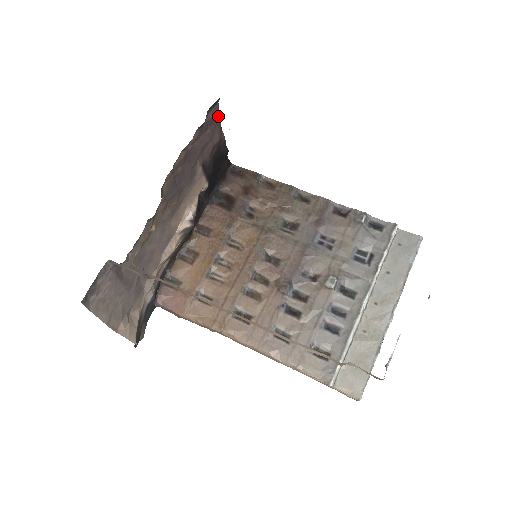
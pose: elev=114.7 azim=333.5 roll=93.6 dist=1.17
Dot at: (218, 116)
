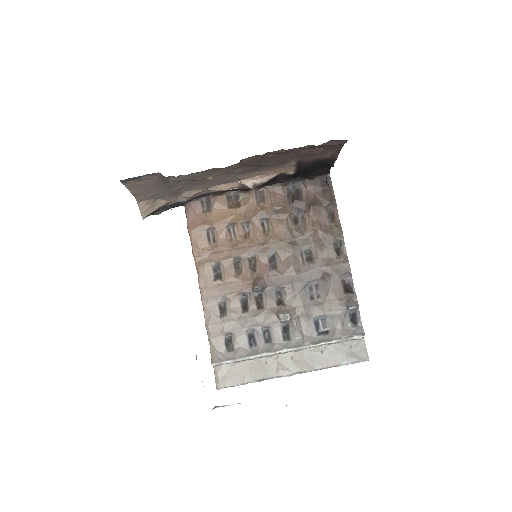
Dot at: (342, 145)
